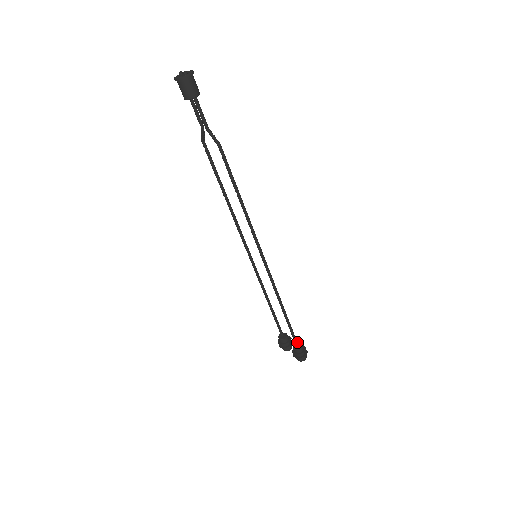
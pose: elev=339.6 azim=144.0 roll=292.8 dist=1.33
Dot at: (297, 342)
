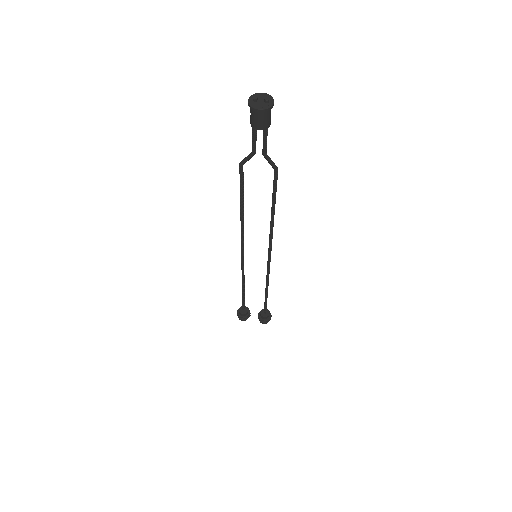
Dot at: (266, 310)
